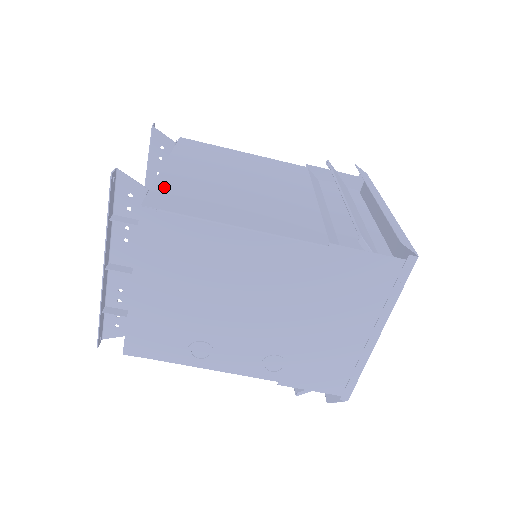
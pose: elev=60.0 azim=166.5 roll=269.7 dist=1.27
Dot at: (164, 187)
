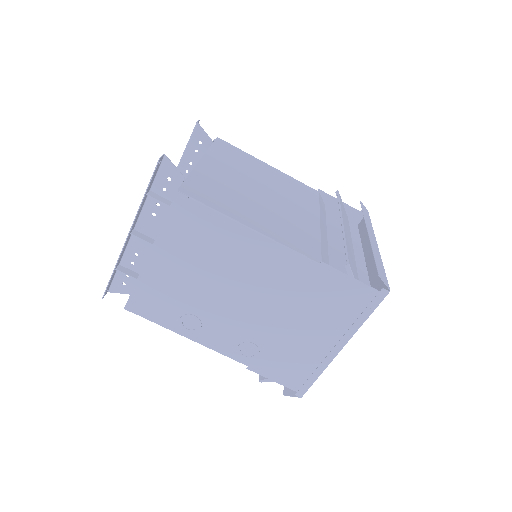
Dot at: (198, 179)
